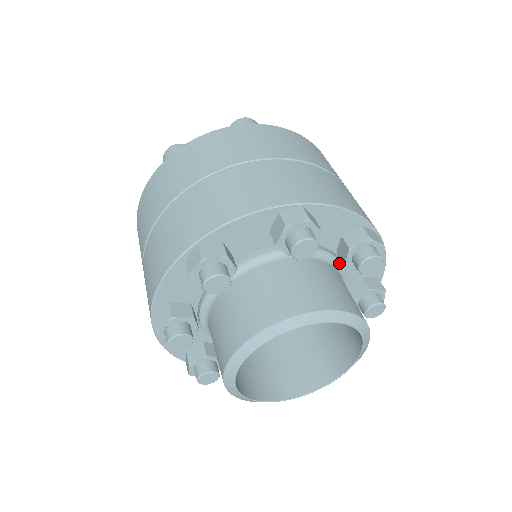
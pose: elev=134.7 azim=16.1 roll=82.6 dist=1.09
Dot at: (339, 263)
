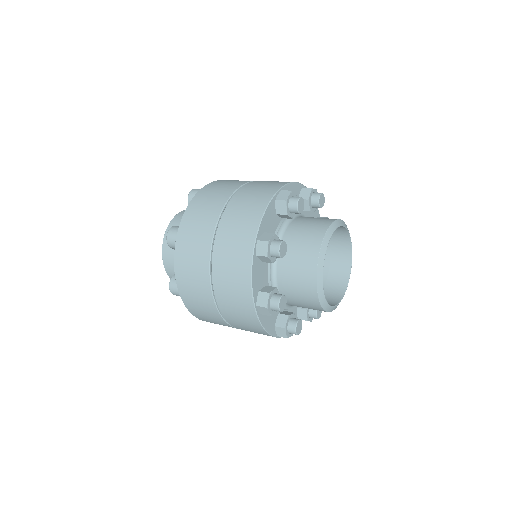
Dot at: occluded
